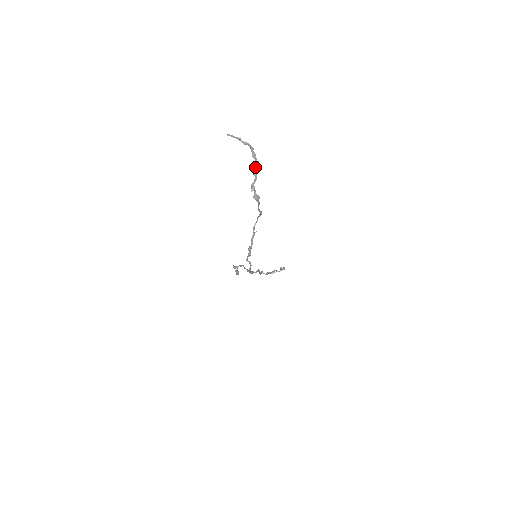
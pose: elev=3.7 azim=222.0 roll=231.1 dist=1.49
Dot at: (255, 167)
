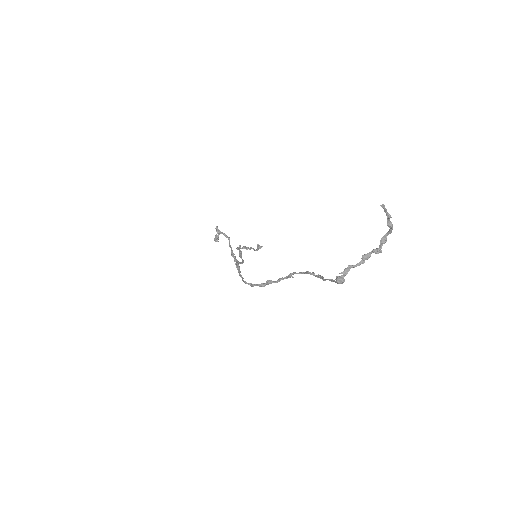
Dot at: (372, 252)
